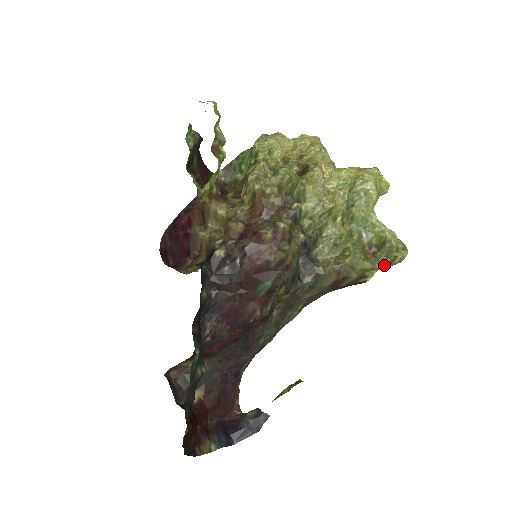
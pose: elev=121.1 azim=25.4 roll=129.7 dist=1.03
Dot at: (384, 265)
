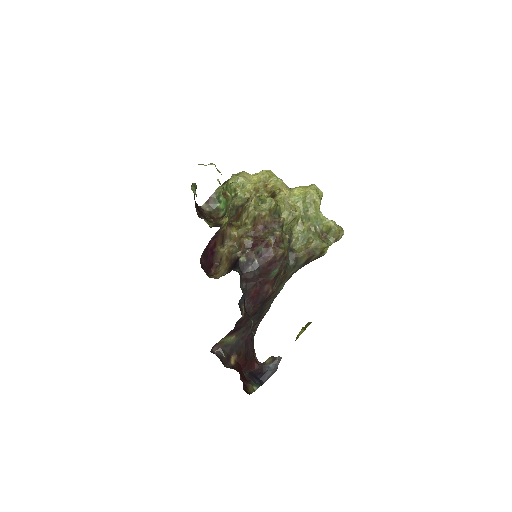
Dot at: (333, 242)
